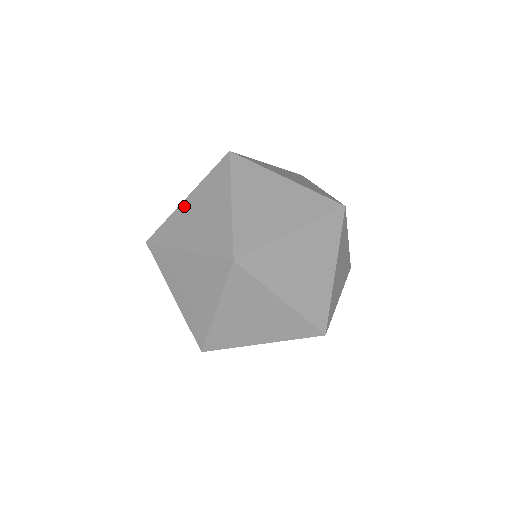
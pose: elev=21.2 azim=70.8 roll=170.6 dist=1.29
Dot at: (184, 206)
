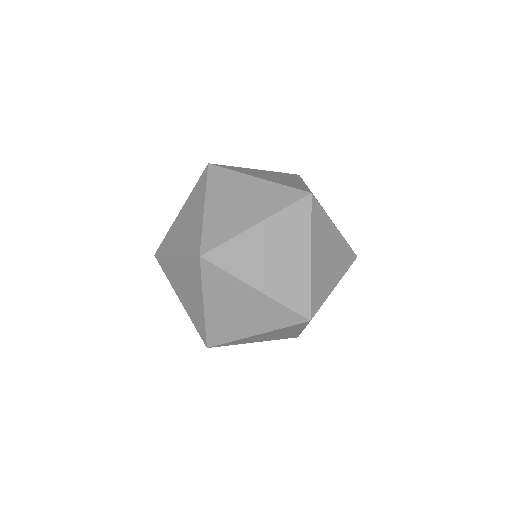
Dot at: (178, 219)
